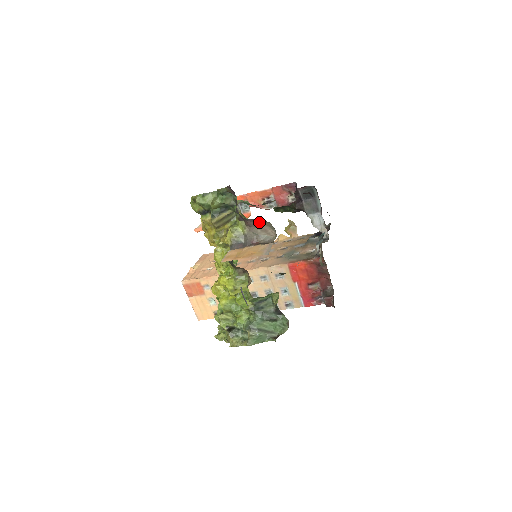
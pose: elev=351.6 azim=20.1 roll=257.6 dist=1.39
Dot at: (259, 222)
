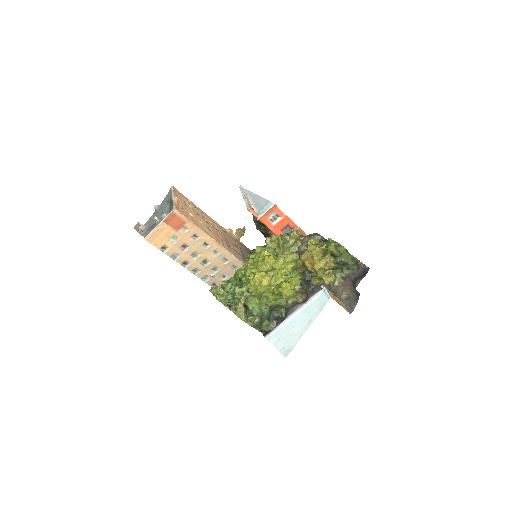
Dot at: (349, 288)
